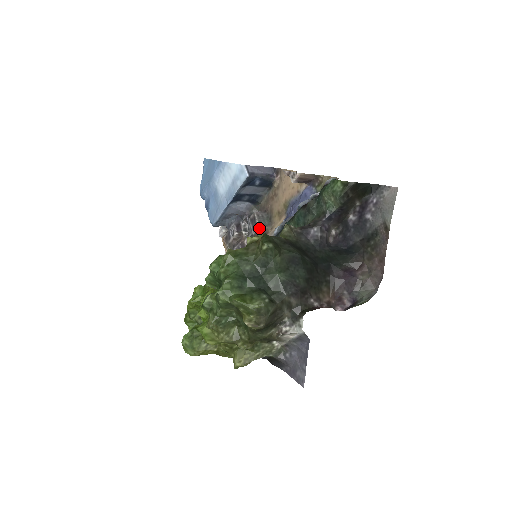
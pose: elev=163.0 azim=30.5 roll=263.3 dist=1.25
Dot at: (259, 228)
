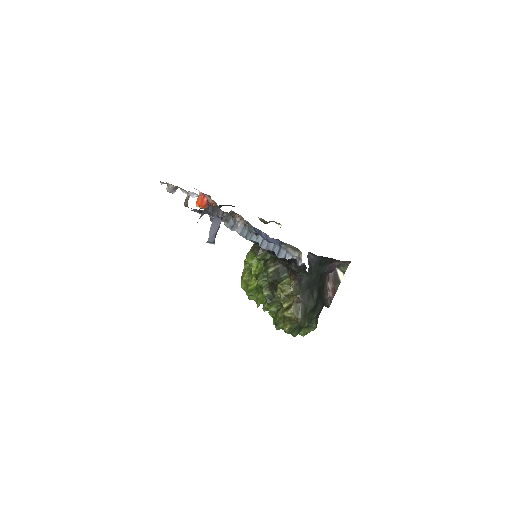
Dot at: (228, 222)
